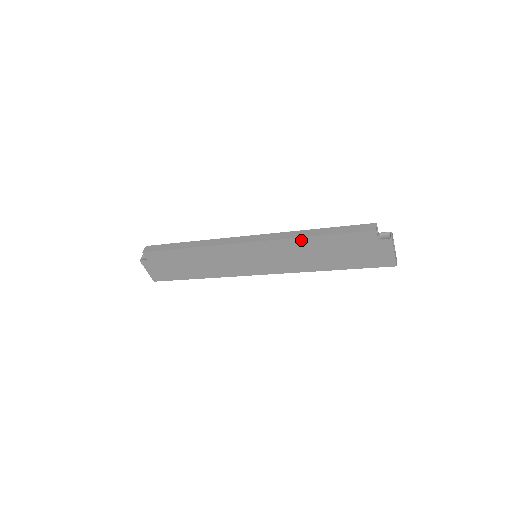
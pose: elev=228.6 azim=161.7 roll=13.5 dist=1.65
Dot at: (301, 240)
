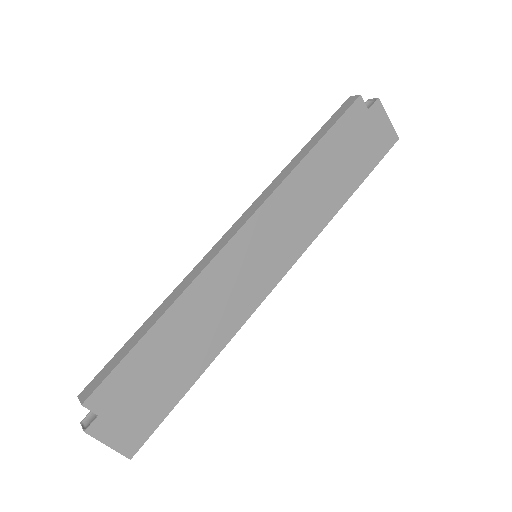
Dot at: (297, 172)
